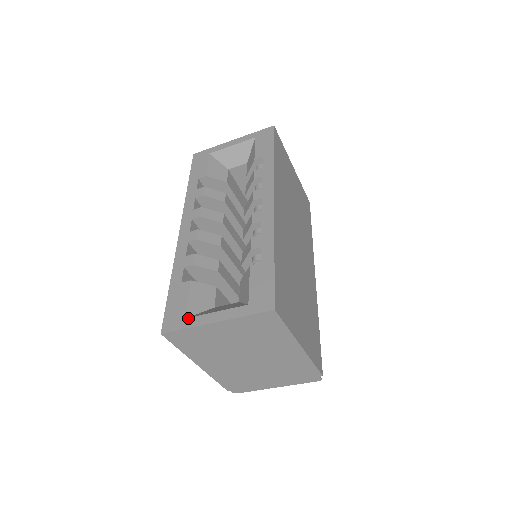
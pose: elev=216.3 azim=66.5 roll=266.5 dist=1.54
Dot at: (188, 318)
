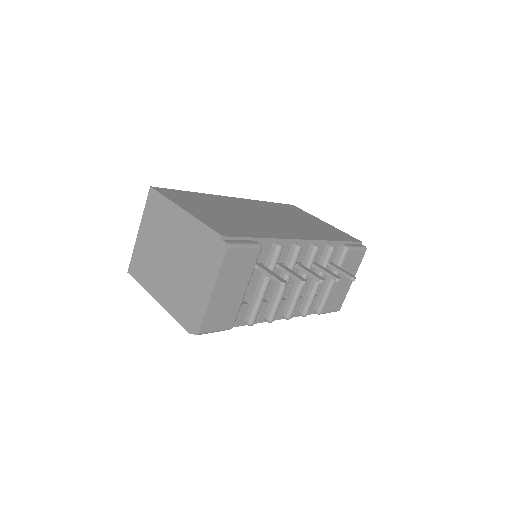
Dot at: occluded
